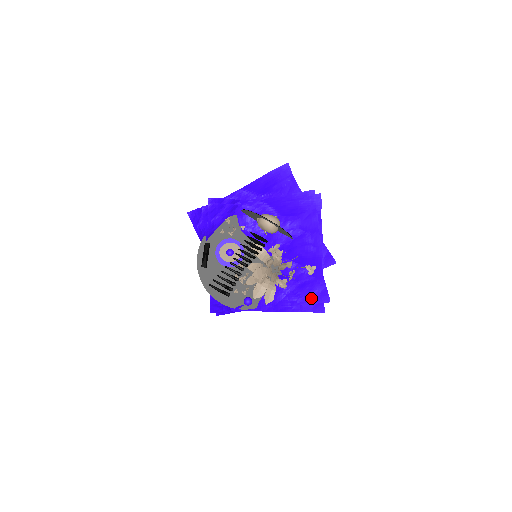
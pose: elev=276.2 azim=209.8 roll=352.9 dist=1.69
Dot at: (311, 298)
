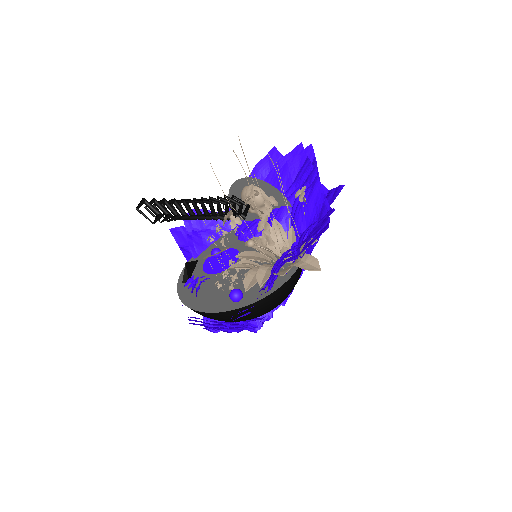
Dot at: (312, 231)
